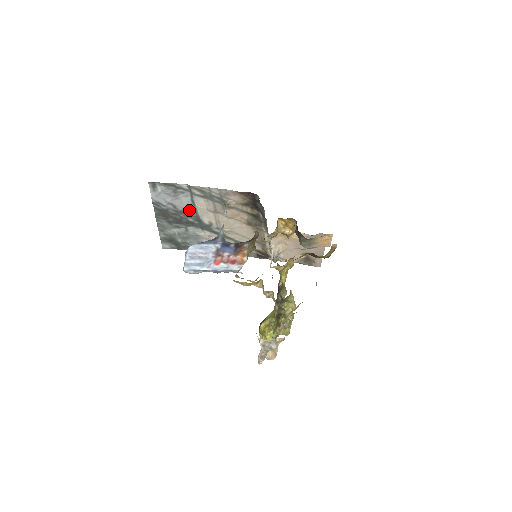
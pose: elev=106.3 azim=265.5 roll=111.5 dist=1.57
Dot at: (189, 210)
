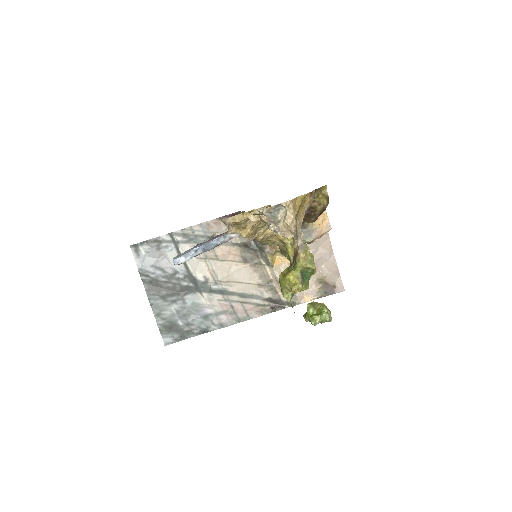
Dot at: (179, 270)
